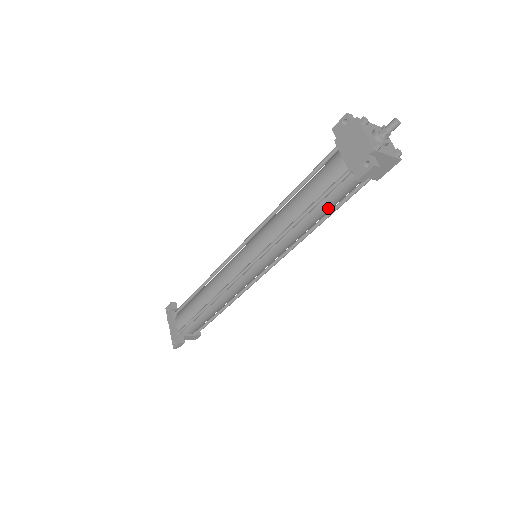
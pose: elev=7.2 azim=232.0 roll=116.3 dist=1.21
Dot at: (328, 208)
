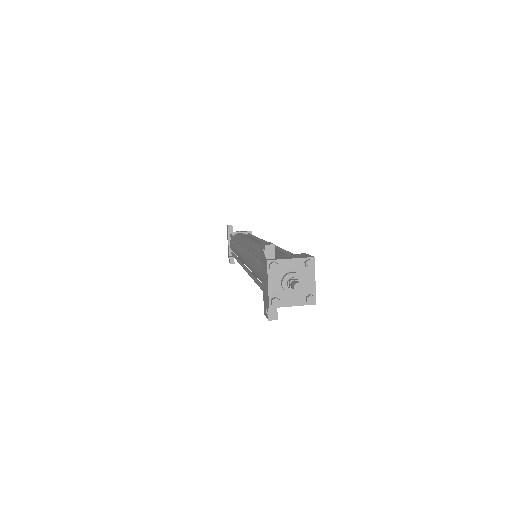
Dot at: occluded
